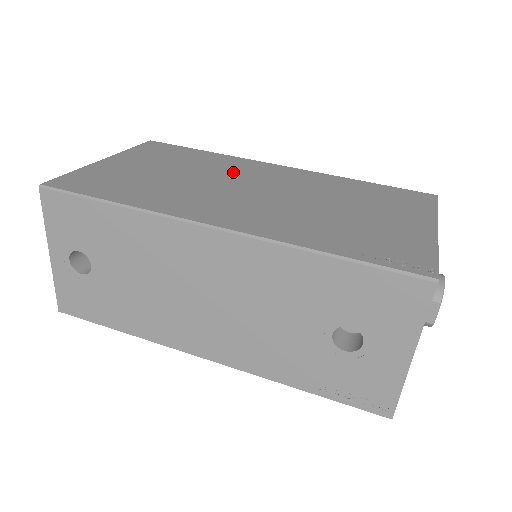
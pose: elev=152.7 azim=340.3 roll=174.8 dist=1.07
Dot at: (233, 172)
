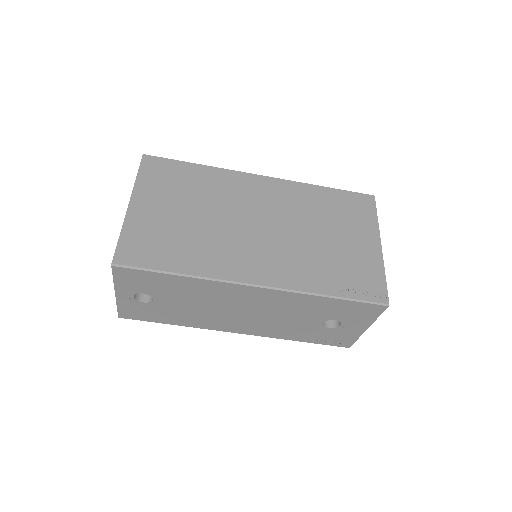
Dot at: (234, 199)
